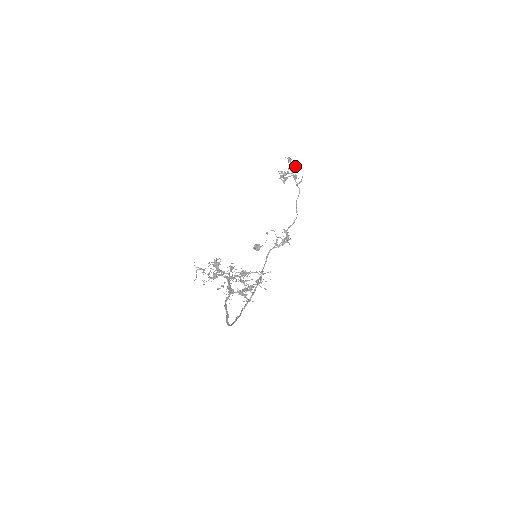
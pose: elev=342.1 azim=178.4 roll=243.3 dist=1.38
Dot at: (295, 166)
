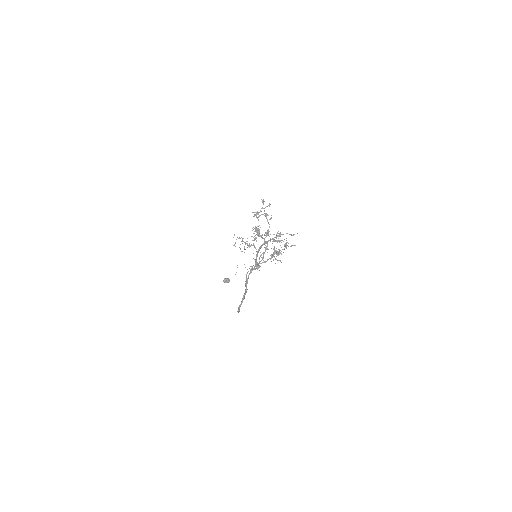
Dot at: (268, 205)
